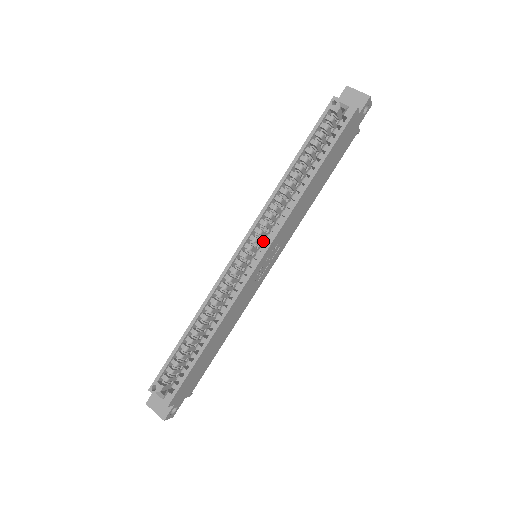
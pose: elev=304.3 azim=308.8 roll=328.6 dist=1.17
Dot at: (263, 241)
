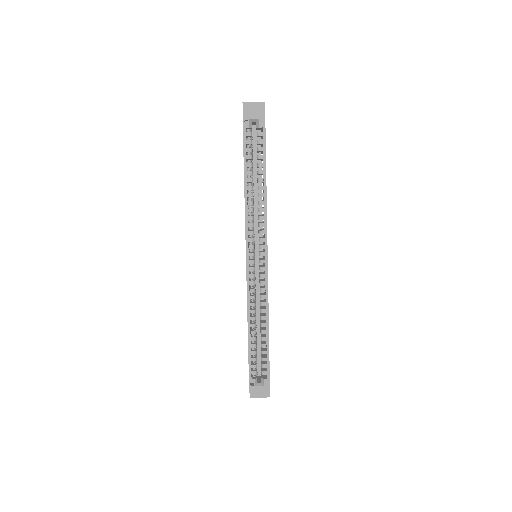
Dot at: occluded
